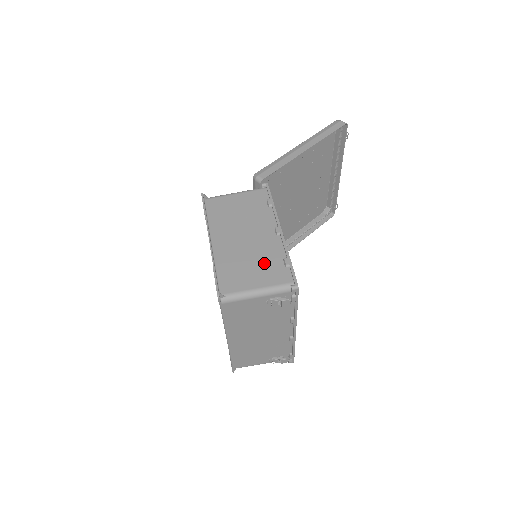
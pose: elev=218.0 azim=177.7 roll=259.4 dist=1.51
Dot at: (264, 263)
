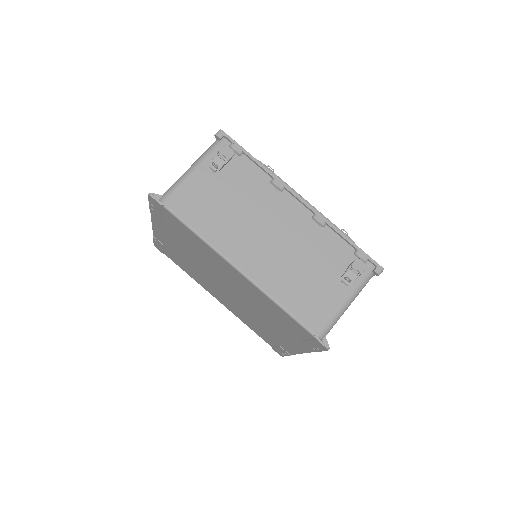
Dot at: occluded
